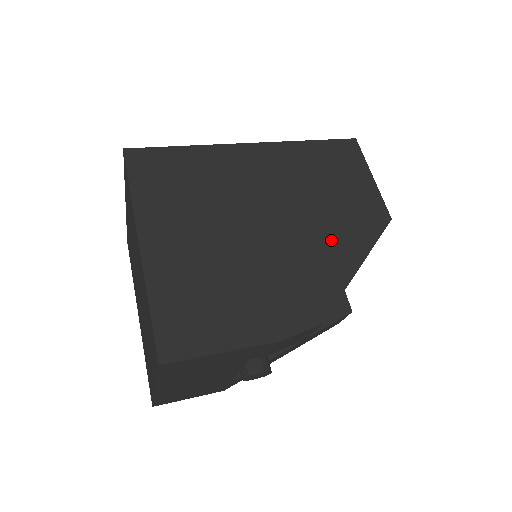
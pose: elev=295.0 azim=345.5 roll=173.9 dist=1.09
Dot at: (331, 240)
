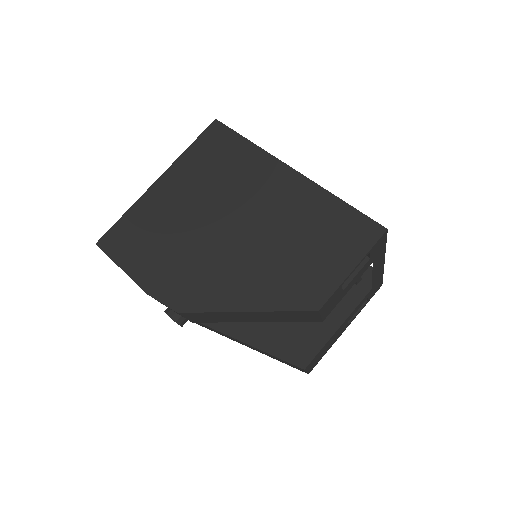
Dot at: (252, 277)
